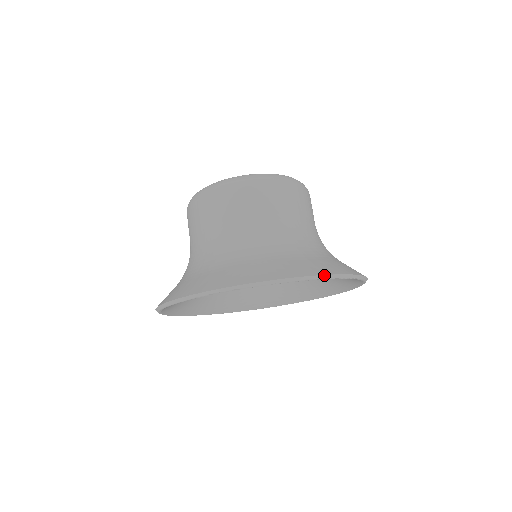
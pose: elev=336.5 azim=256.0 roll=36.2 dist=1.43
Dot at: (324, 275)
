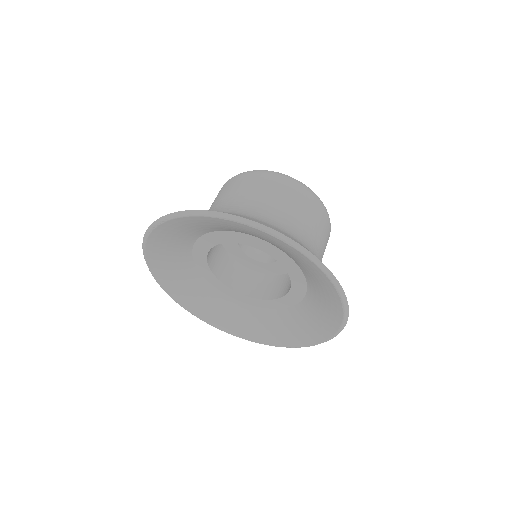
Dot at: (232, 215)
